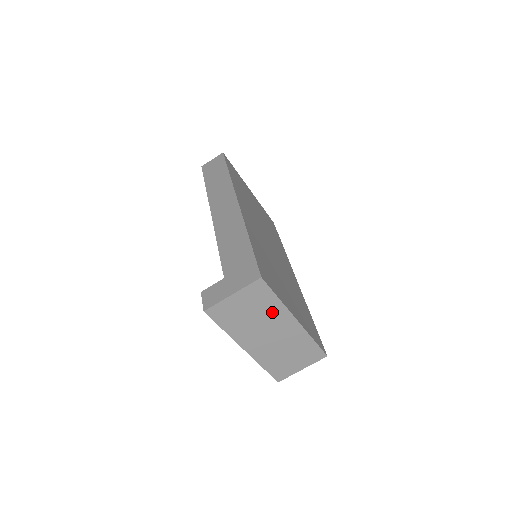
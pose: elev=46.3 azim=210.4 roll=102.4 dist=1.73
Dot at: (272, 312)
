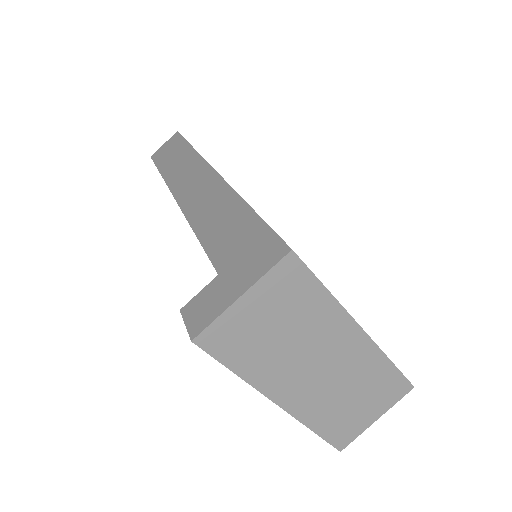
Dot at: (318, 320)
